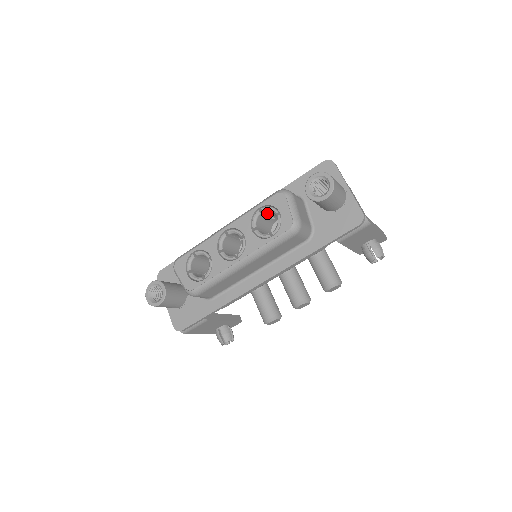
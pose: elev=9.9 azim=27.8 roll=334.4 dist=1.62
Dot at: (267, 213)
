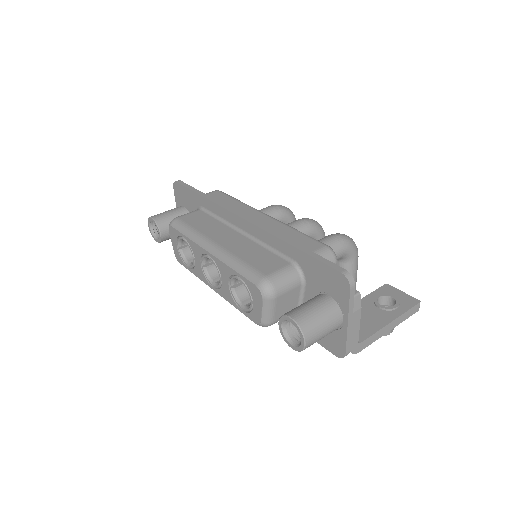
Dot at: occluded
